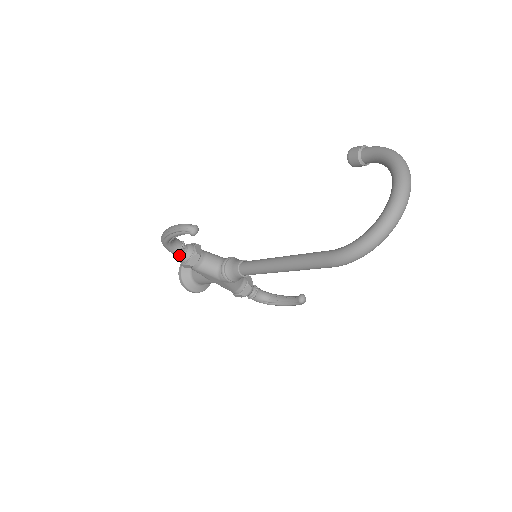
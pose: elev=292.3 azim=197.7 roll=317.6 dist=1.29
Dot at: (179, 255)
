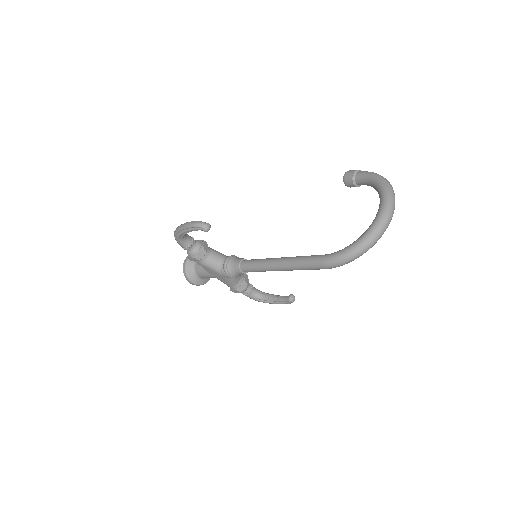
Dot at: (188, 249)
